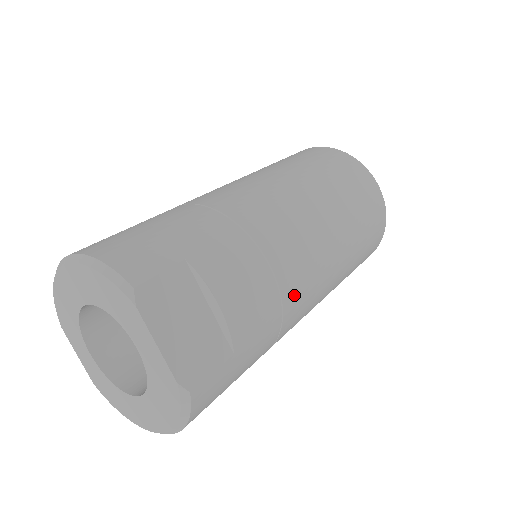
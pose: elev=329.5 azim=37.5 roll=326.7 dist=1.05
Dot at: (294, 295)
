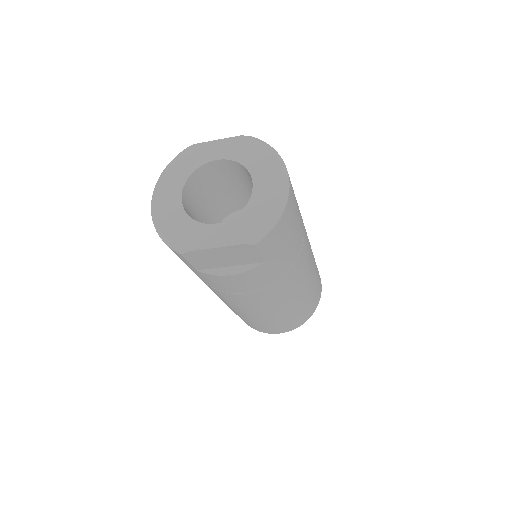
Dot at: occluded
